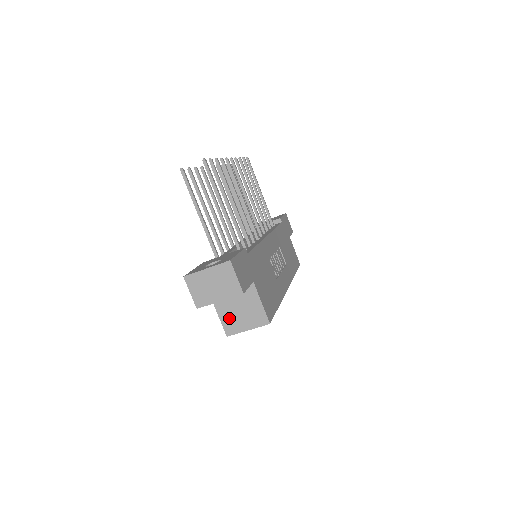
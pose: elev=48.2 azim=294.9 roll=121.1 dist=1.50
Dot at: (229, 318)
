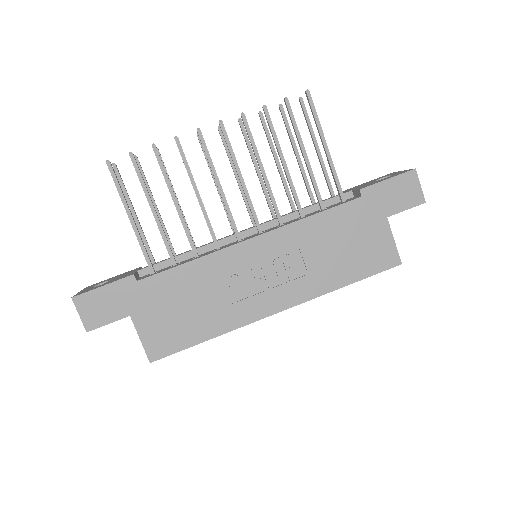
Dot at: occluded
